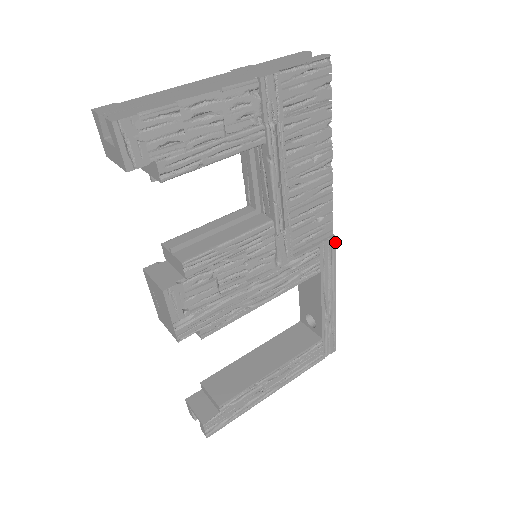
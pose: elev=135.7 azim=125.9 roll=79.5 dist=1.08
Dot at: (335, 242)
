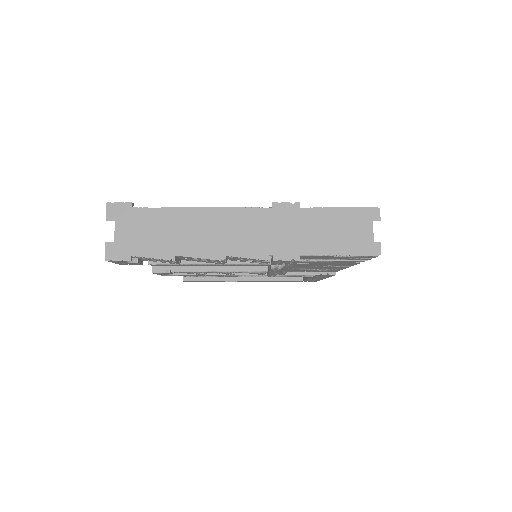
Dot at: occluded
